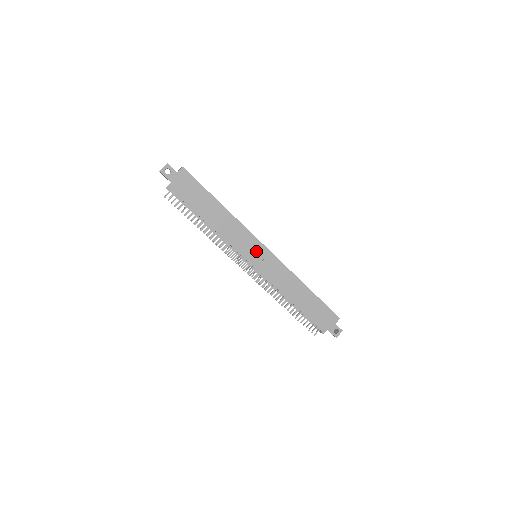
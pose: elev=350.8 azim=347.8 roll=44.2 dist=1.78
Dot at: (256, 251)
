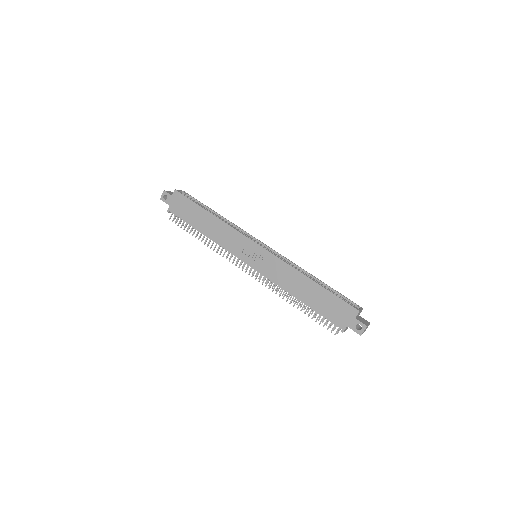
Dot at: (250, 250)
